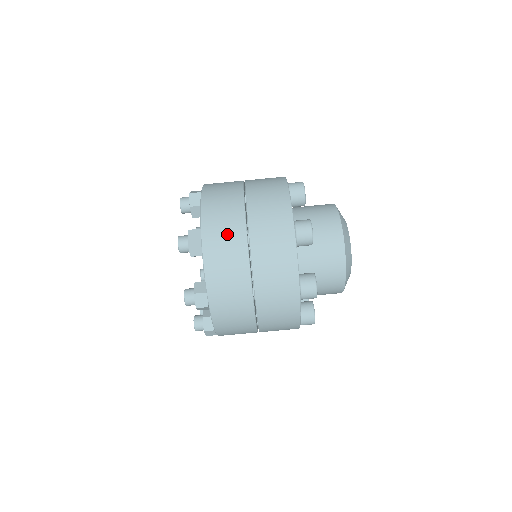
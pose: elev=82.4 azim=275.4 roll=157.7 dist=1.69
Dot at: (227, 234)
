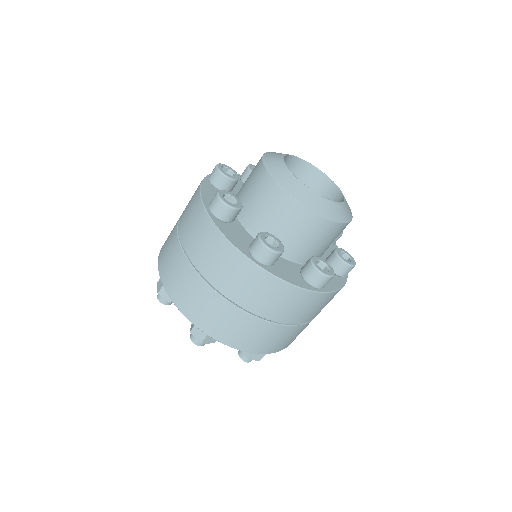
Dot at: (278, 339)
